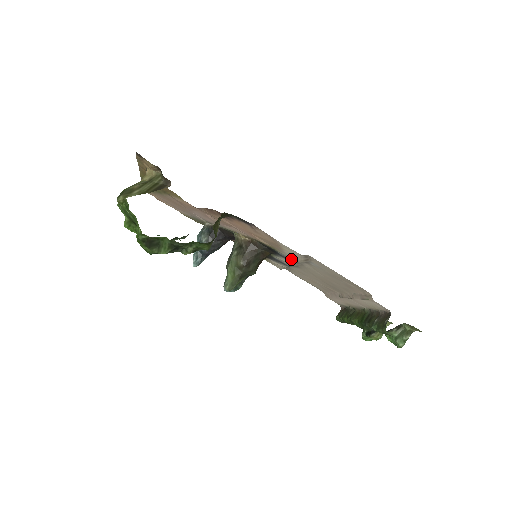
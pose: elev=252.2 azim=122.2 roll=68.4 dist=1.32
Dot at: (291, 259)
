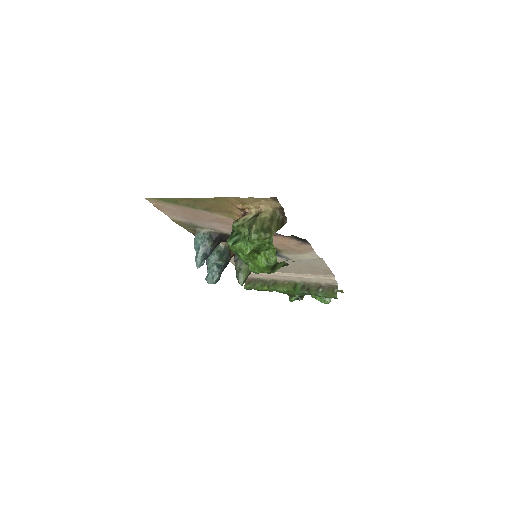
Dot at: (286, 257)
